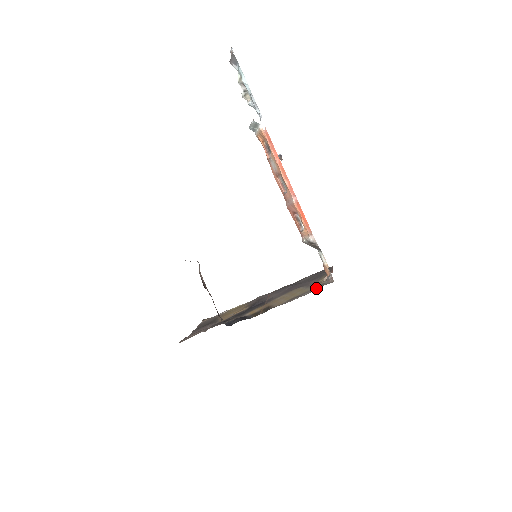
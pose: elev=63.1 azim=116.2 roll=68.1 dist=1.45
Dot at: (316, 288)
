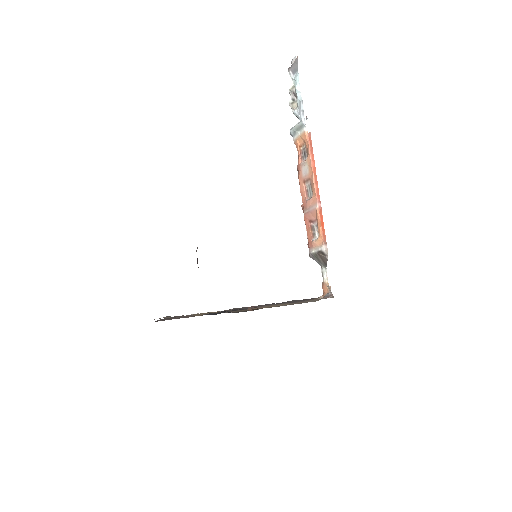
Dot at: (314, 300)
